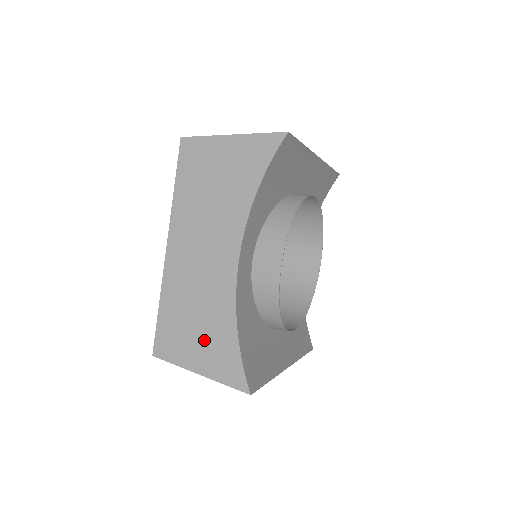
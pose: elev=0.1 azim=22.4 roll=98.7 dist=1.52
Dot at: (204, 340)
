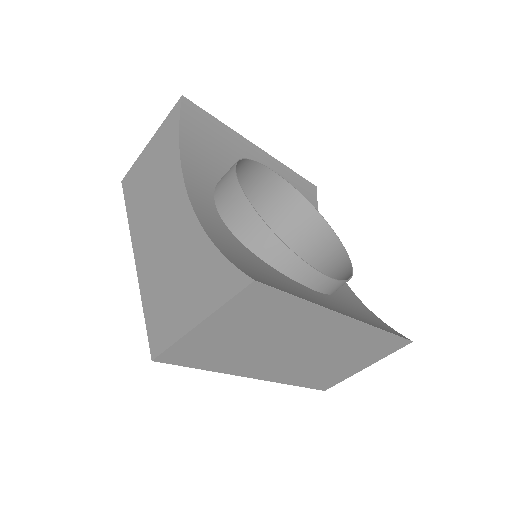
Dot at: (189, 286)
